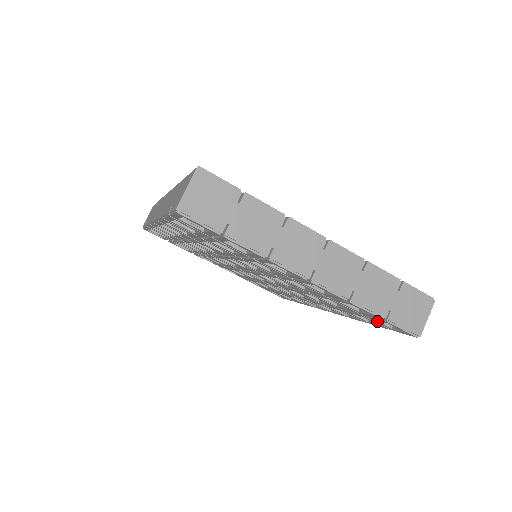
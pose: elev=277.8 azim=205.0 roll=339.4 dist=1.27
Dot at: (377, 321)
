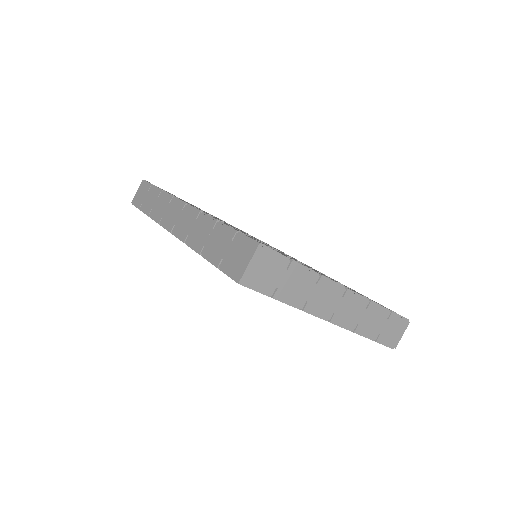
Dot at: occluded
